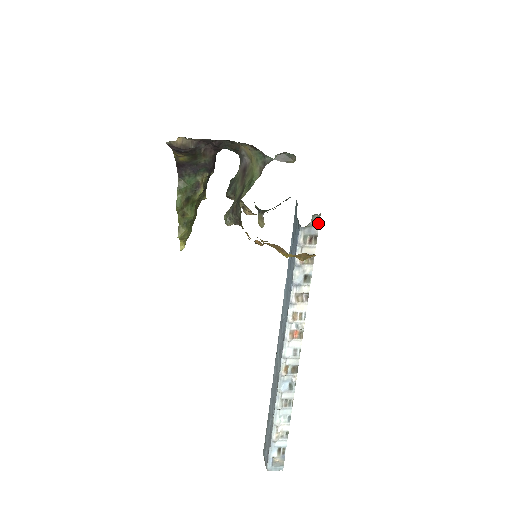
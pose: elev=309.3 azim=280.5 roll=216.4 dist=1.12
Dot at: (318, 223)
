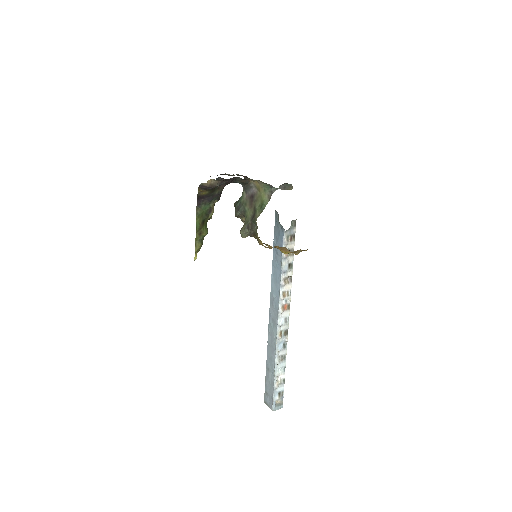
Dot at: (295, 226)
